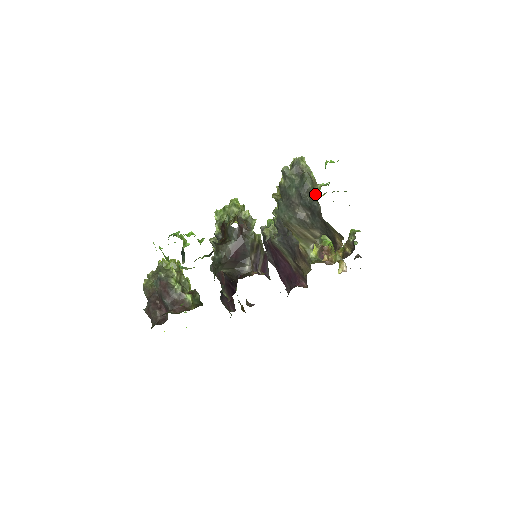
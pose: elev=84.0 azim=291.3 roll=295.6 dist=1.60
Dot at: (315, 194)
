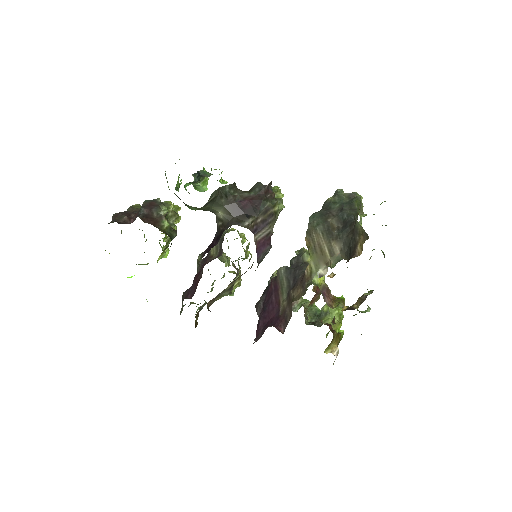
Dot at: (358, 212)
